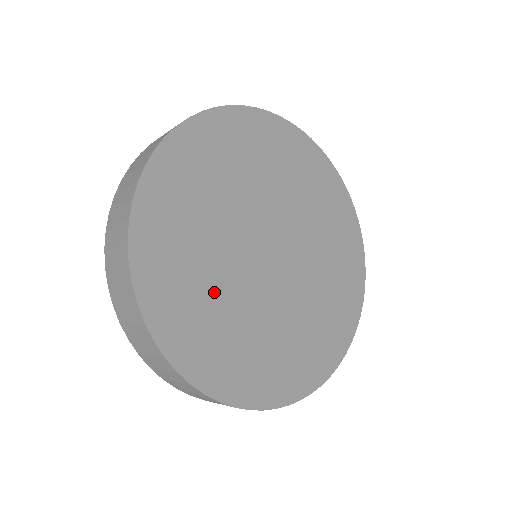
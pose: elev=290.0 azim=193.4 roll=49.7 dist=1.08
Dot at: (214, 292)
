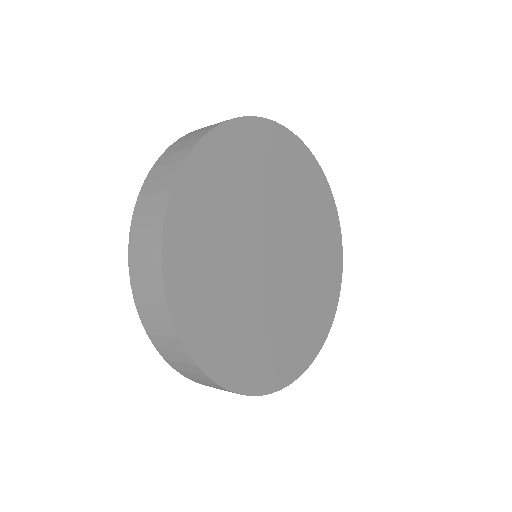
Dot at: (259, 328)
